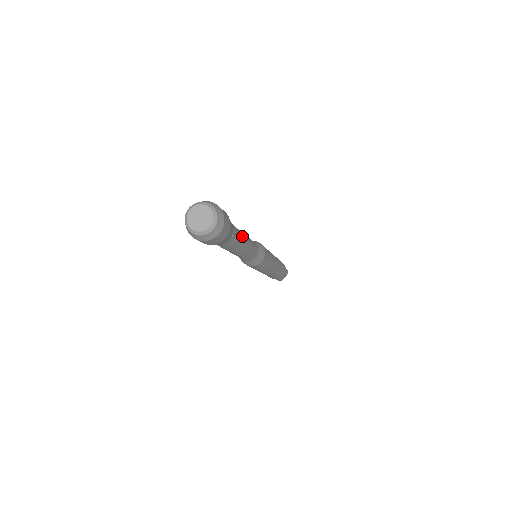
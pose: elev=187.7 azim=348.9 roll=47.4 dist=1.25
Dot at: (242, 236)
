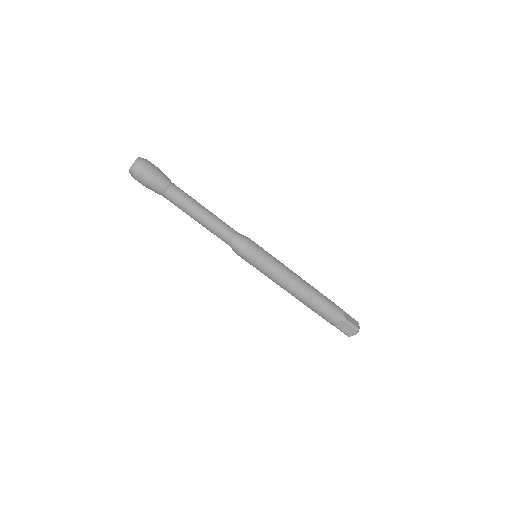
Dot at: (191, 203)
